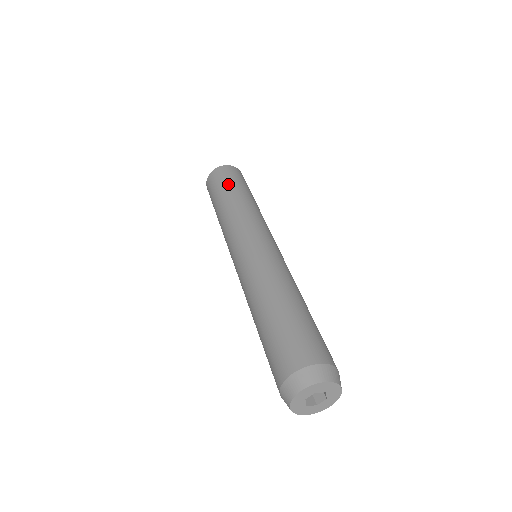
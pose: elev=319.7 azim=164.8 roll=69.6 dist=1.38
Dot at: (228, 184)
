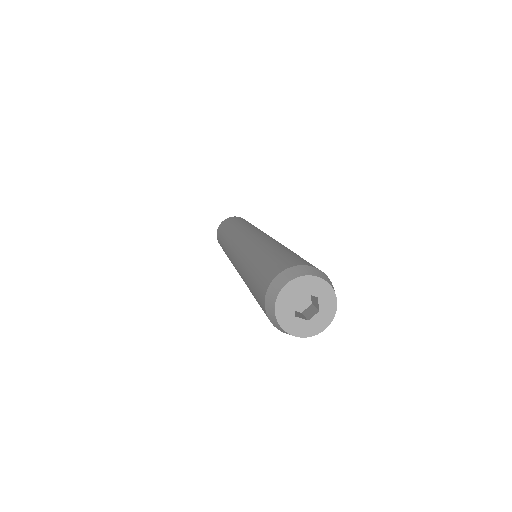
Dot at: (236, 220)
